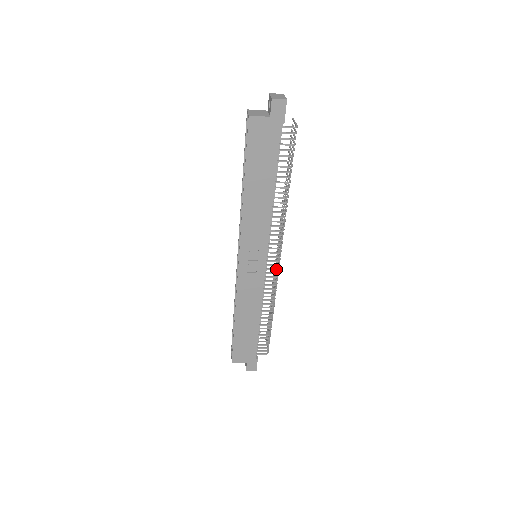
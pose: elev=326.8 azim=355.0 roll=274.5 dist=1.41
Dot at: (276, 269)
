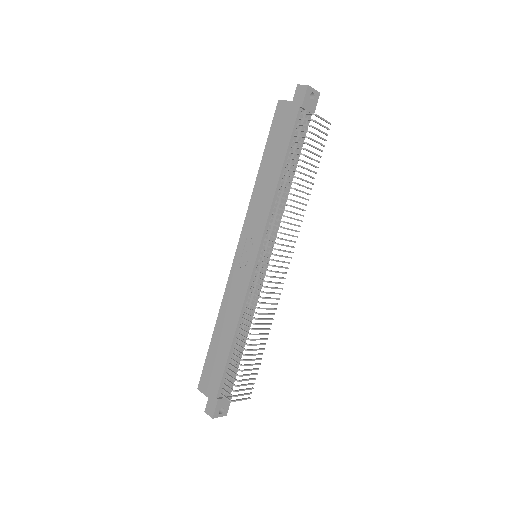
Dot at: occluded
